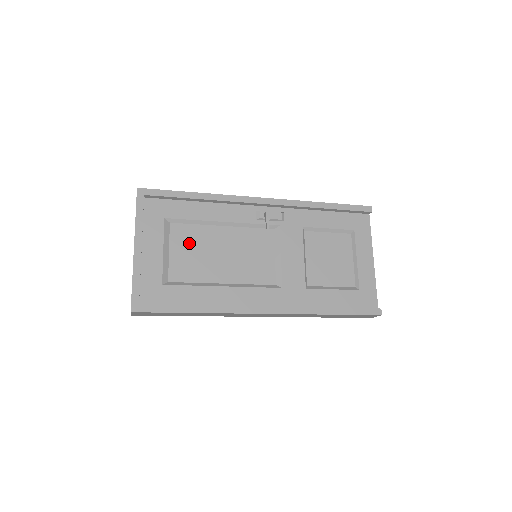
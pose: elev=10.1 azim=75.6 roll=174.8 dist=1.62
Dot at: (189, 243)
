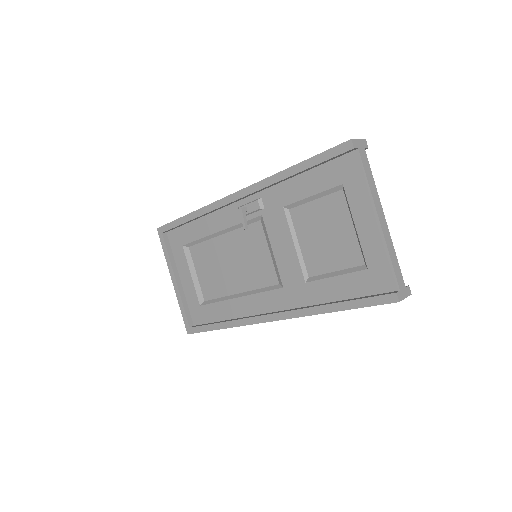
Dot at: (205, 261)
